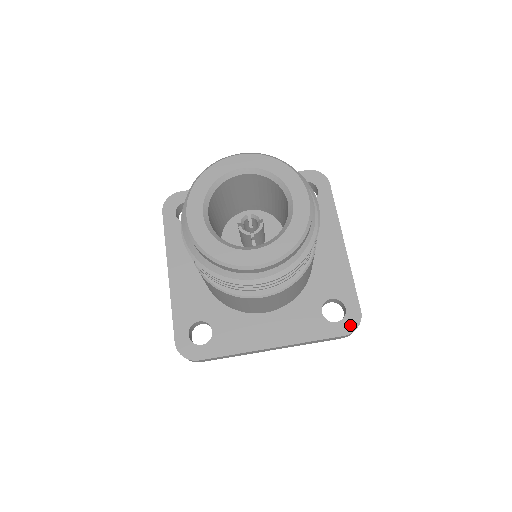
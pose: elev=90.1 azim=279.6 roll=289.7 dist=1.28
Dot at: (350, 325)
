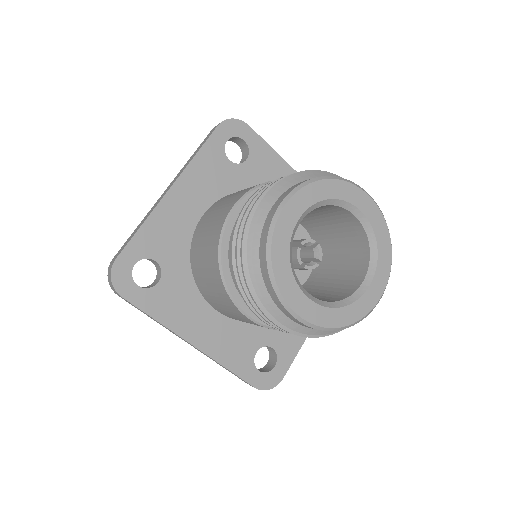
Dot at: occluded
